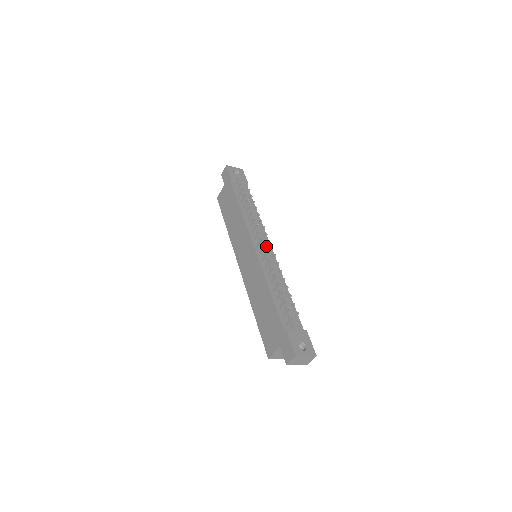
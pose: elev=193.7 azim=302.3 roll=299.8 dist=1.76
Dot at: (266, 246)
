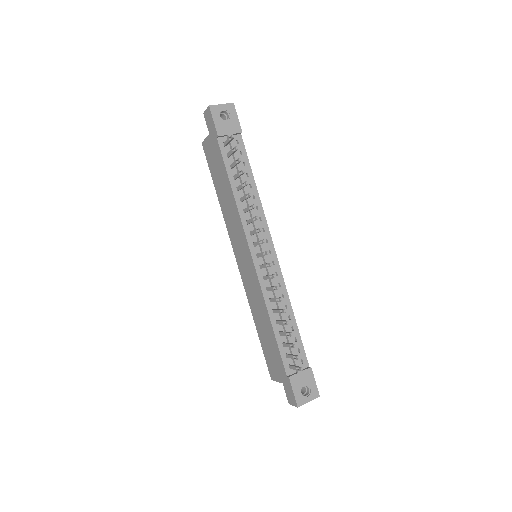
Dot at: occluded
